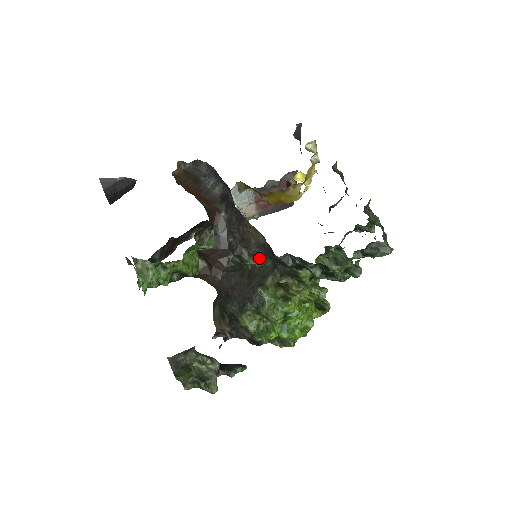
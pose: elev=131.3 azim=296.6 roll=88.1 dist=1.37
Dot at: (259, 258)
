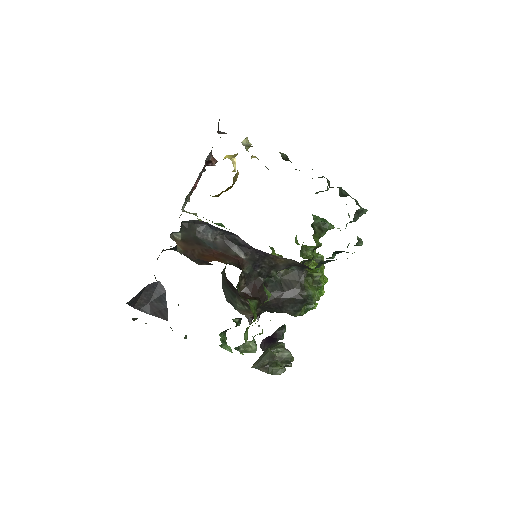
Dot at: occluded
